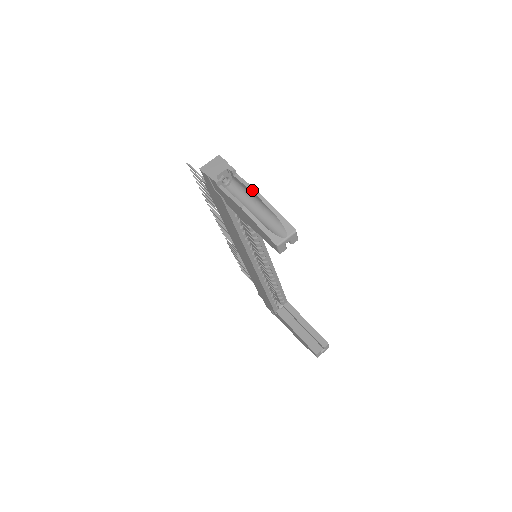
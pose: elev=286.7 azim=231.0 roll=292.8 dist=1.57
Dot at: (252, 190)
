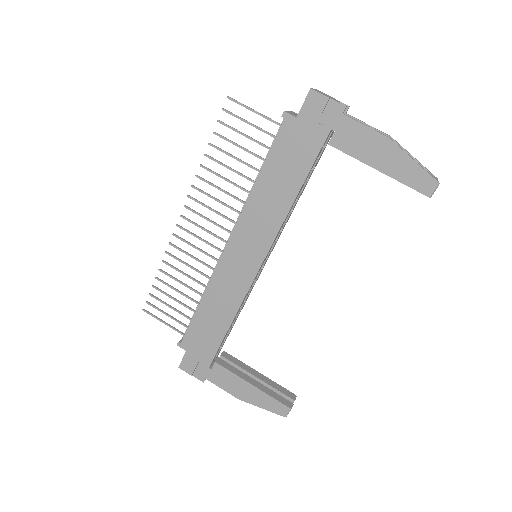
Dot at: occluded
